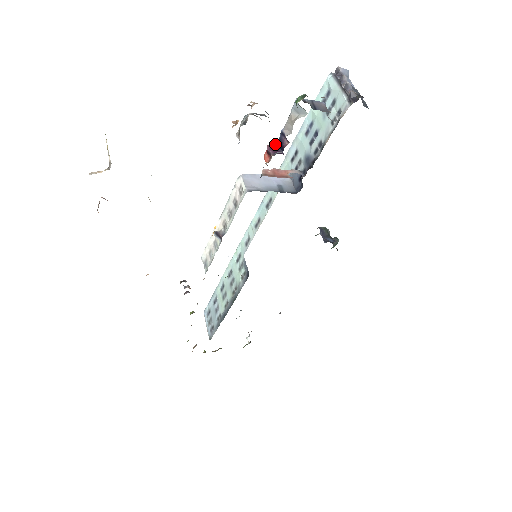
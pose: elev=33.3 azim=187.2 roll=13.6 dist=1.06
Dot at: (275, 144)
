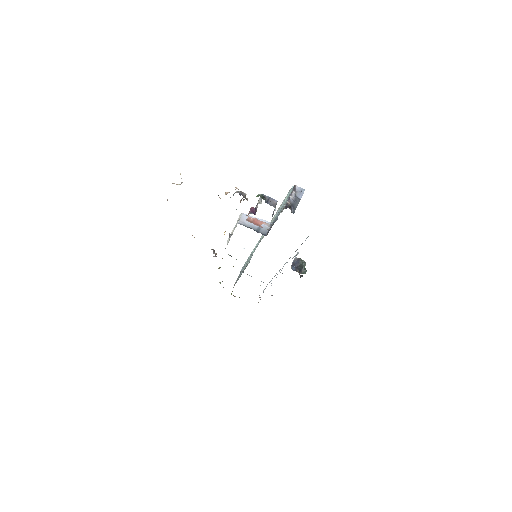
Dot at: occluded
